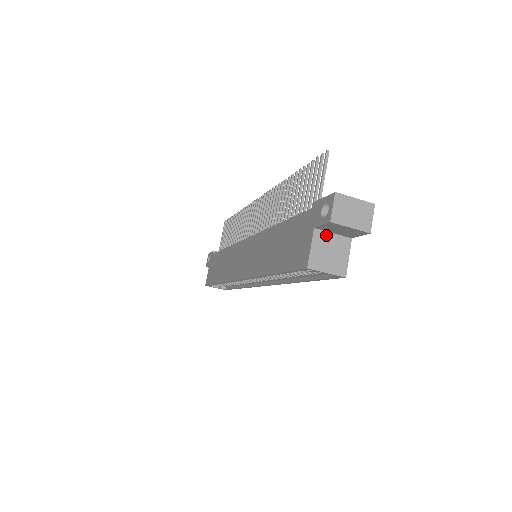
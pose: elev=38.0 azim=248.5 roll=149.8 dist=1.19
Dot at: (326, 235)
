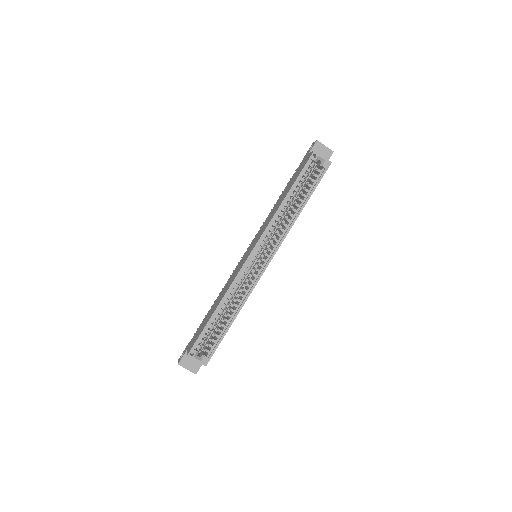
Dot at: occluded
